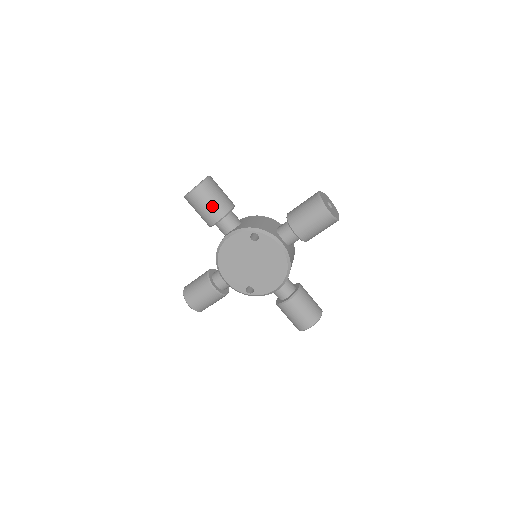
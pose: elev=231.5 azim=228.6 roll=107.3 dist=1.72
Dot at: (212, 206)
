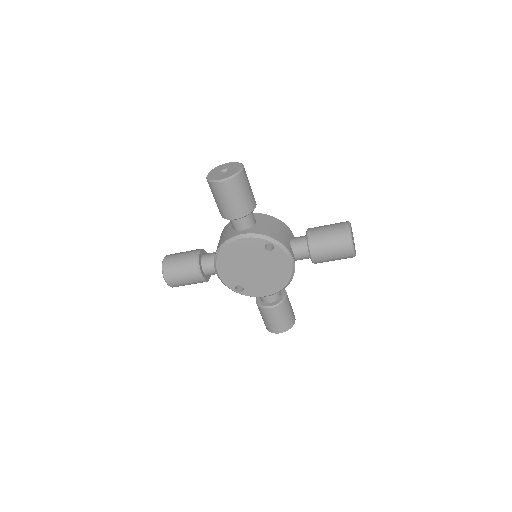
Dot at: (237, 203)
